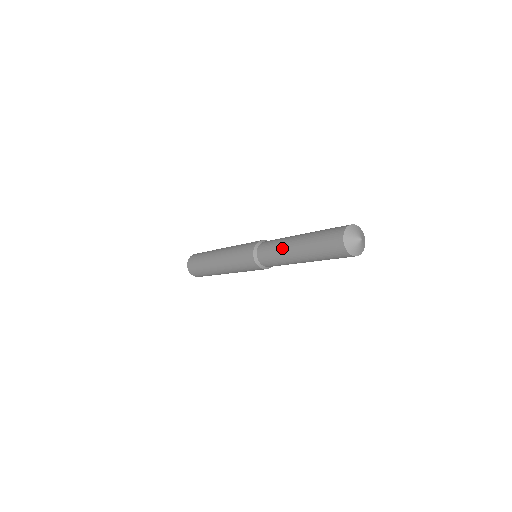
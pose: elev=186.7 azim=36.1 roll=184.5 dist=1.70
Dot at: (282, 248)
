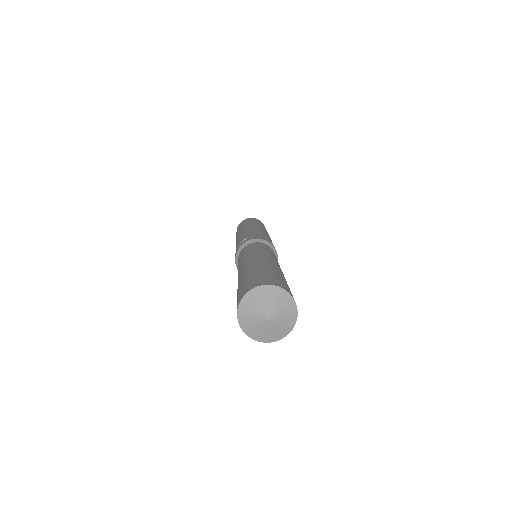
Dot at: occluded
